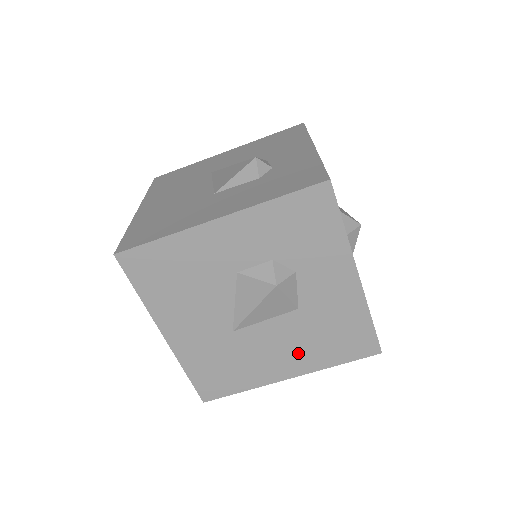
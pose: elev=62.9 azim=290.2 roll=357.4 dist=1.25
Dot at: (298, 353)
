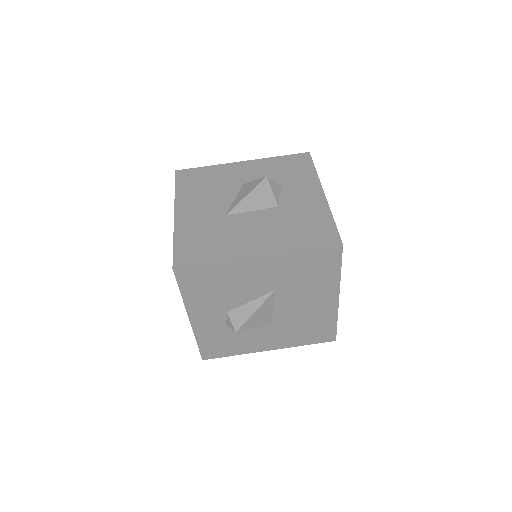
Dot at: (271, 236)
